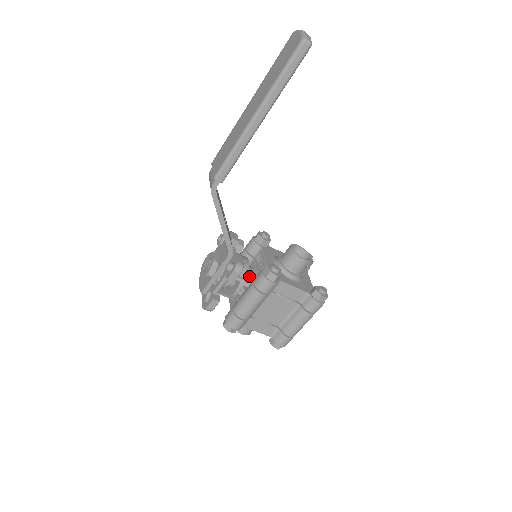
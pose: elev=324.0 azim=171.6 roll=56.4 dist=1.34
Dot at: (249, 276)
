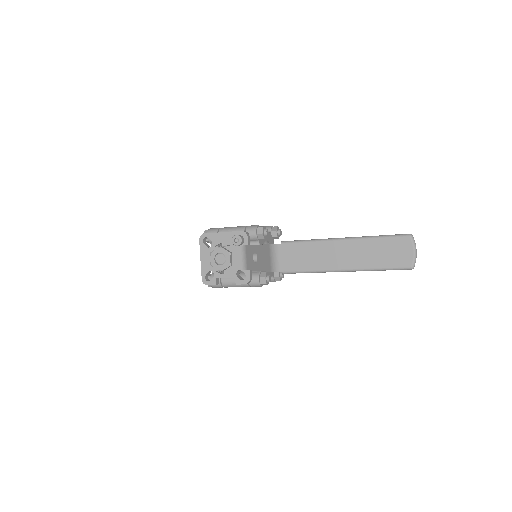
Dot at: occluded
